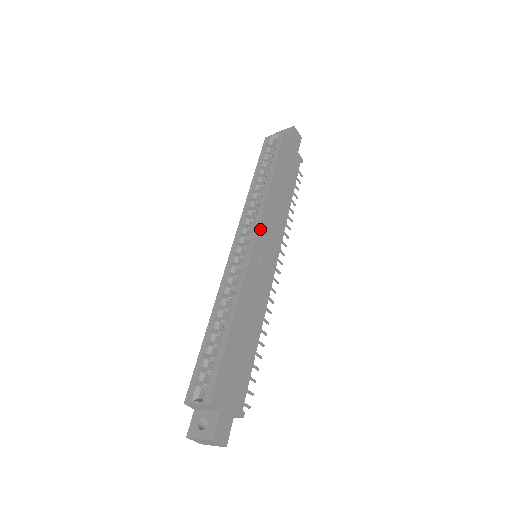
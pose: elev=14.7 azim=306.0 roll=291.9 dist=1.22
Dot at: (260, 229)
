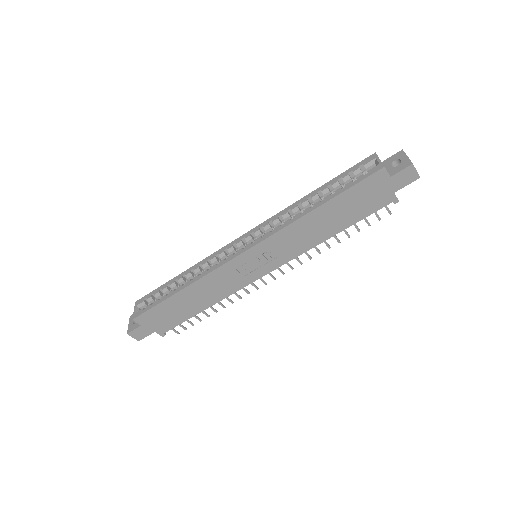
Dot at: (260, 245)
